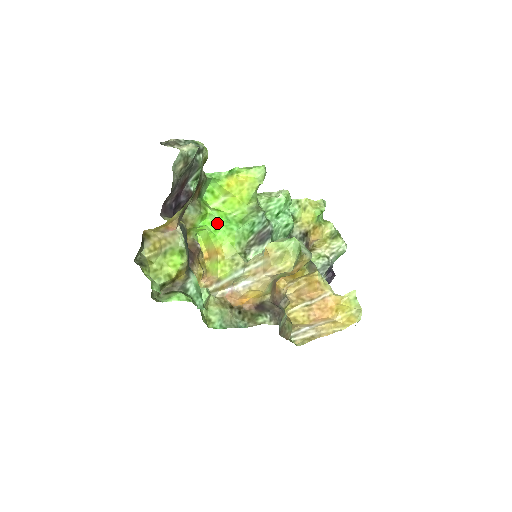
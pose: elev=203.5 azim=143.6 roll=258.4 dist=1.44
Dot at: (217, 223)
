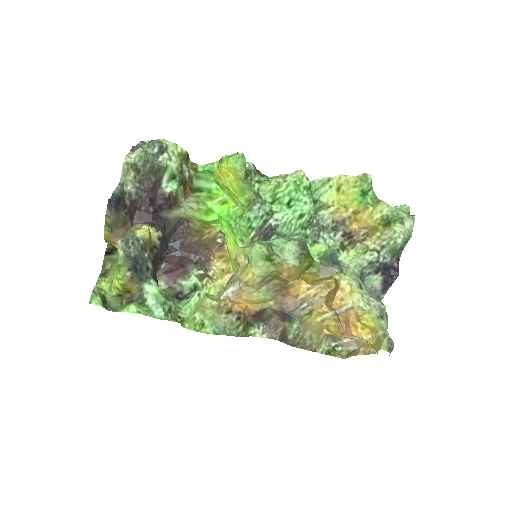
Dot at: (220, 218)
